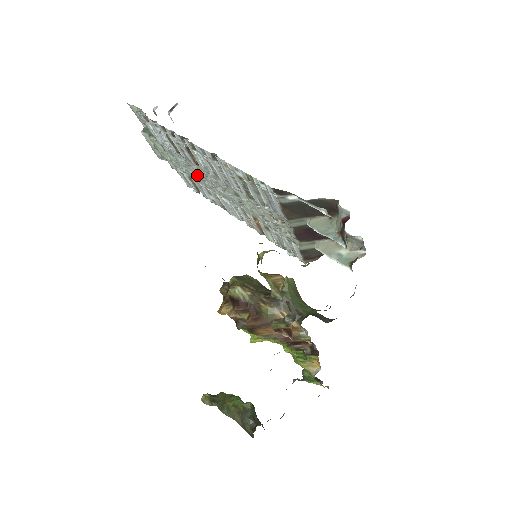
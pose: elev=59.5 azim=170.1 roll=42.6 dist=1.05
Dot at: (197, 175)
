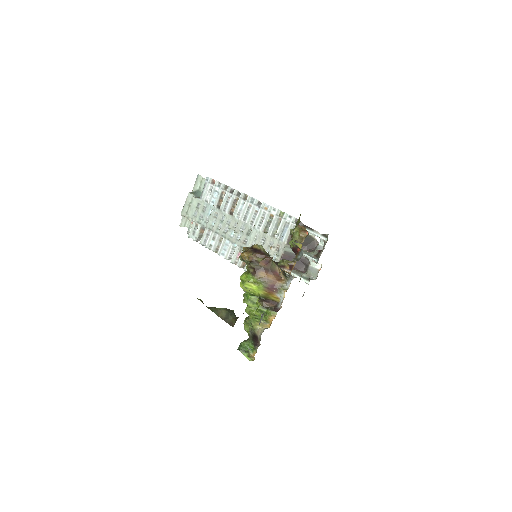
Dot at: (216, 224)
